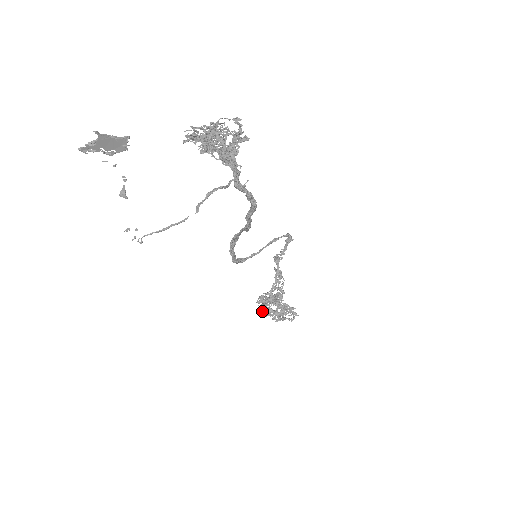
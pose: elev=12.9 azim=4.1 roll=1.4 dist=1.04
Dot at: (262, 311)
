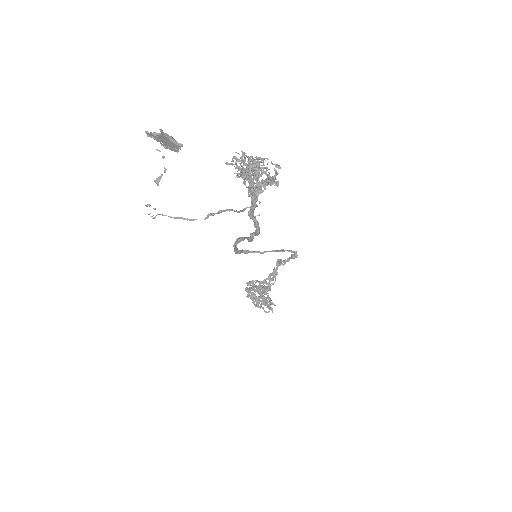
Dot at: (247, 292)
